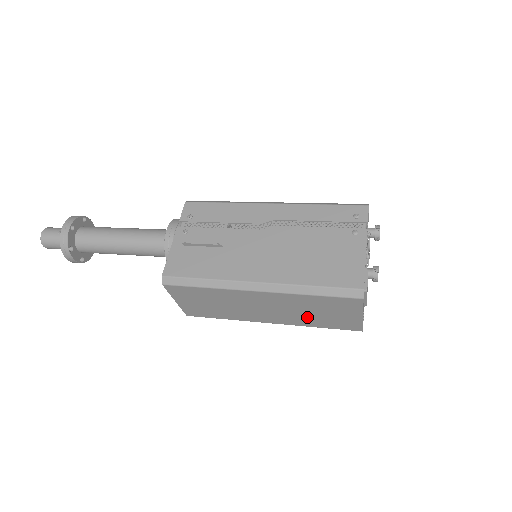
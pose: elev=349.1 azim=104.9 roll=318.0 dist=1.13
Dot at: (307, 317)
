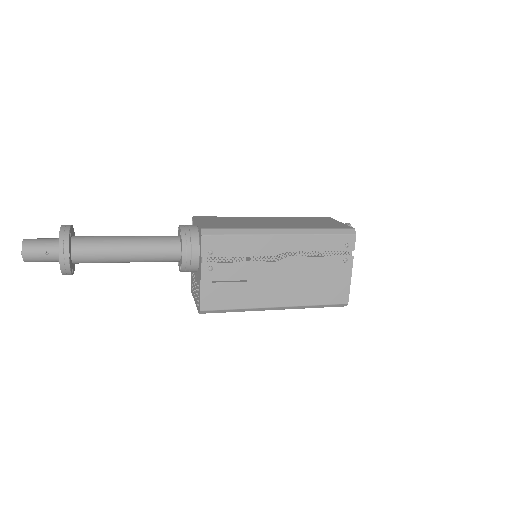
Dot at: occluded
